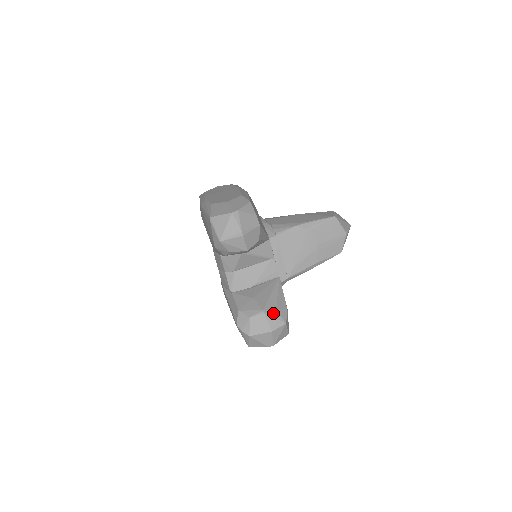
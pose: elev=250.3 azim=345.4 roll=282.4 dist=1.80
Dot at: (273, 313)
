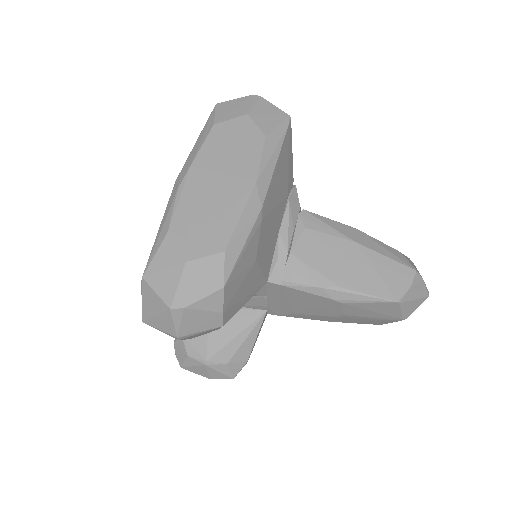
Dot at: (220, 367)
